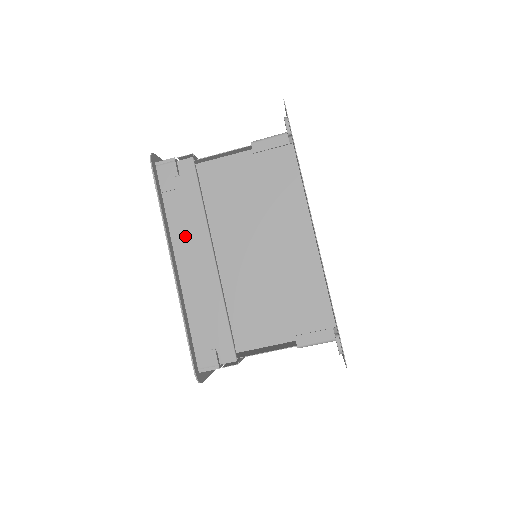
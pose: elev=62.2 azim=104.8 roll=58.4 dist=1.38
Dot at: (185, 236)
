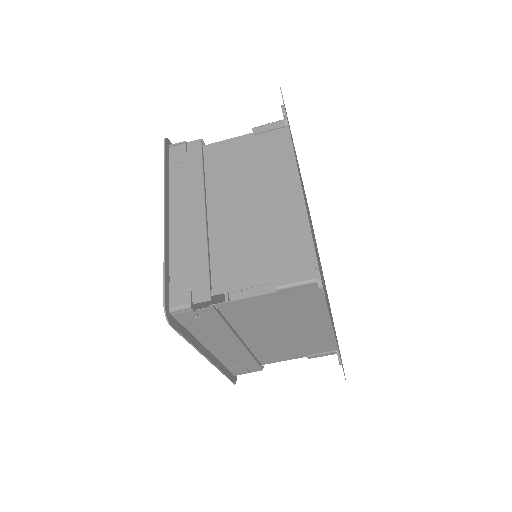
Dot at: (213, 339)
